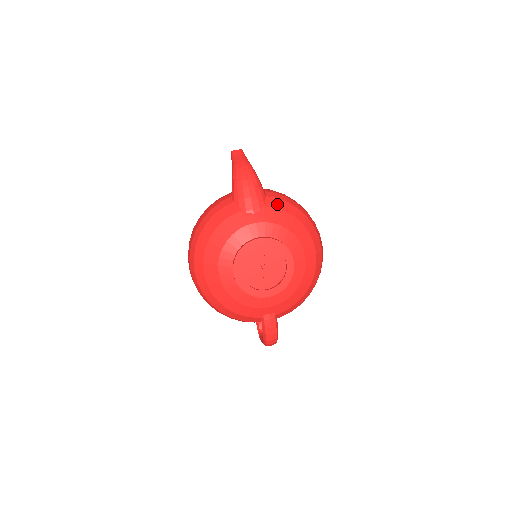
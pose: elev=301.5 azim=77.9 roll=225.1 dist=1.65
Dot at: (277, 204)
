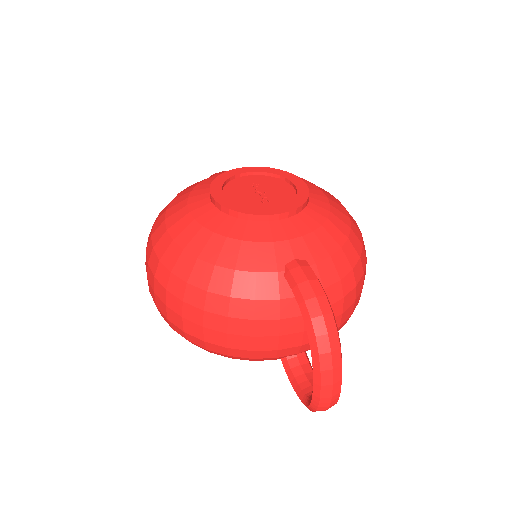
Dot at: occluded
